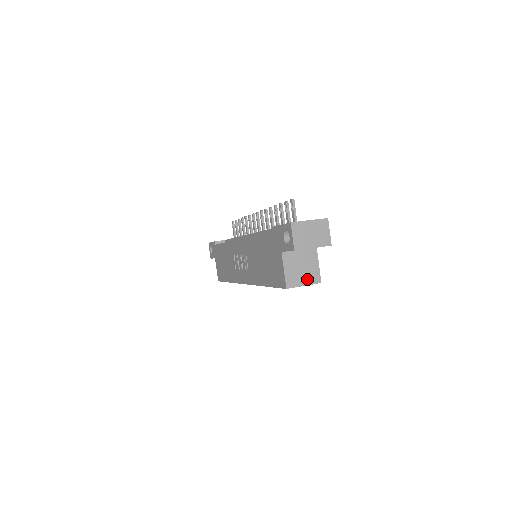
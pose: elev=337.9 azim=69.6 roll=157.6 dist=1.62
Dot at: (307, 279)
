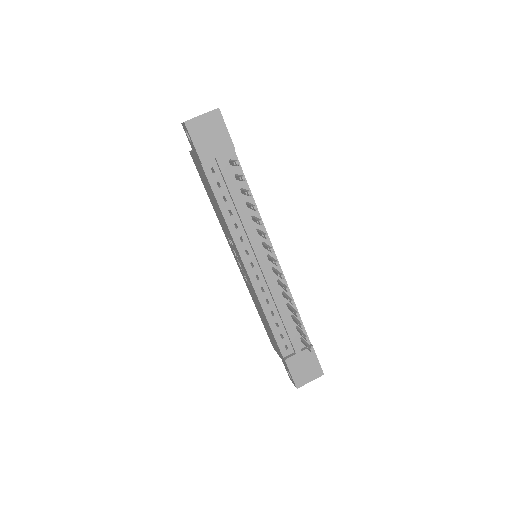
Dot at: occluded
